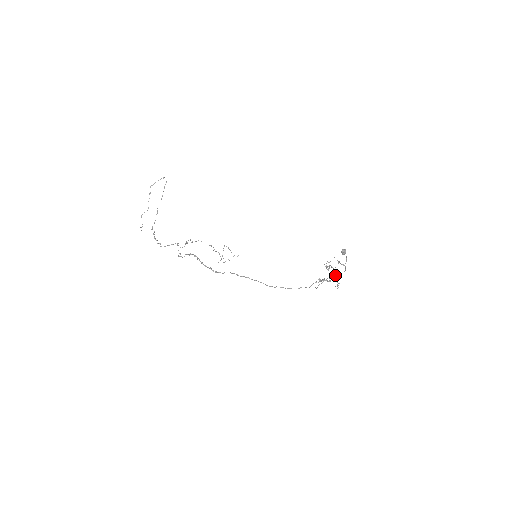
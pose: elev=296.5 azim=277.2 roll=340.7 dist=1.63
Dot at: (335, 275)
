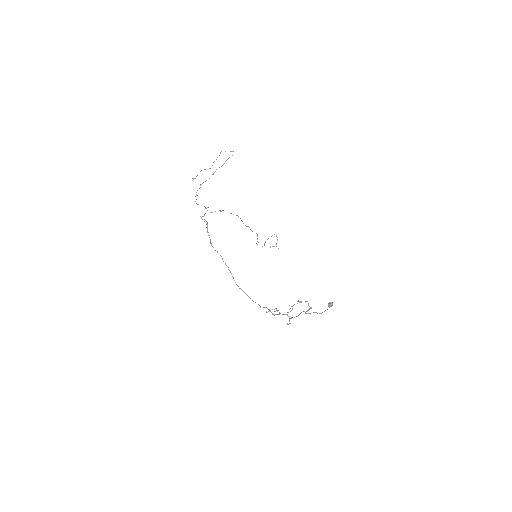
Dot at: (285, 314)
